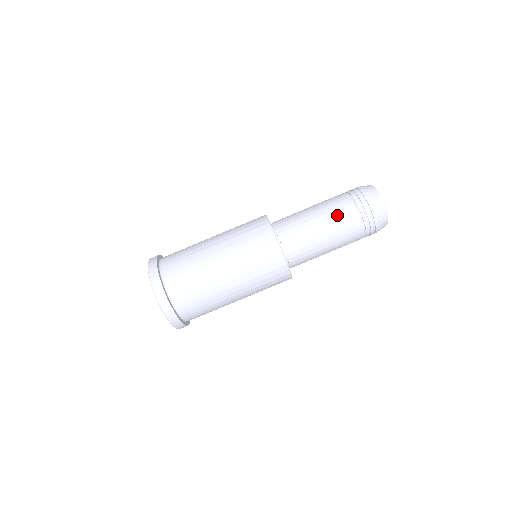
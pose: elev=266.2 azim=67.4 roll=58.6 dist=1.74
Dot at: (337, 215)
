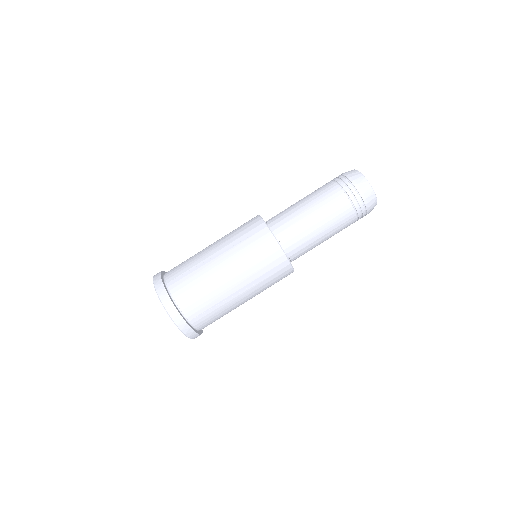
Dot at: (330, 208)
